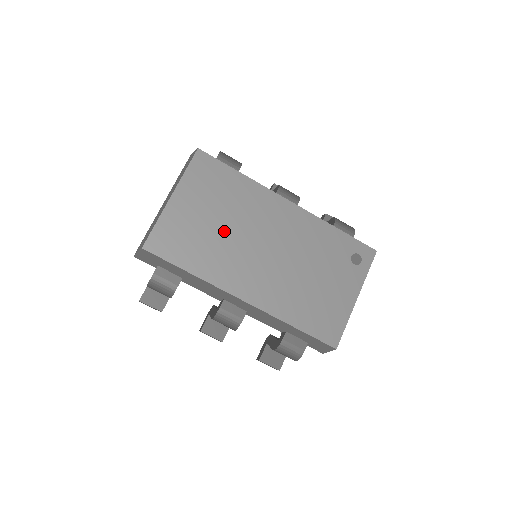
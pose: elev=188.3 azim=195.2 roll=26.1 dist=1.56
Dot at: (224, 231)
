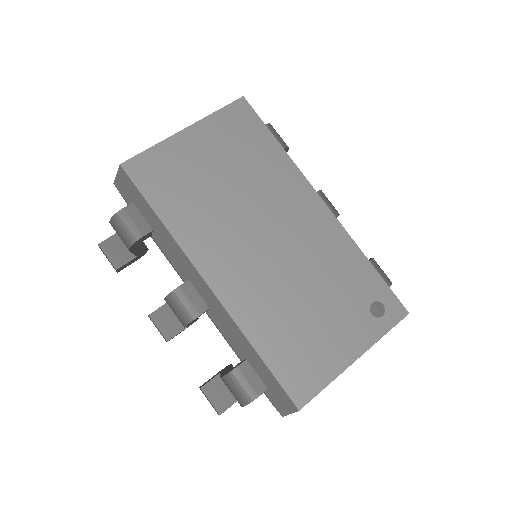
Dot at: (227, 194)
